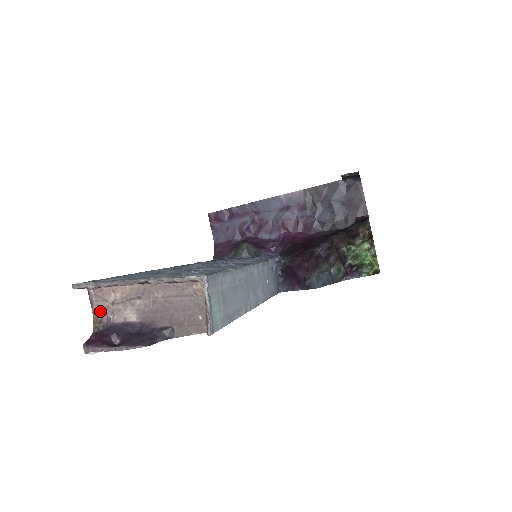
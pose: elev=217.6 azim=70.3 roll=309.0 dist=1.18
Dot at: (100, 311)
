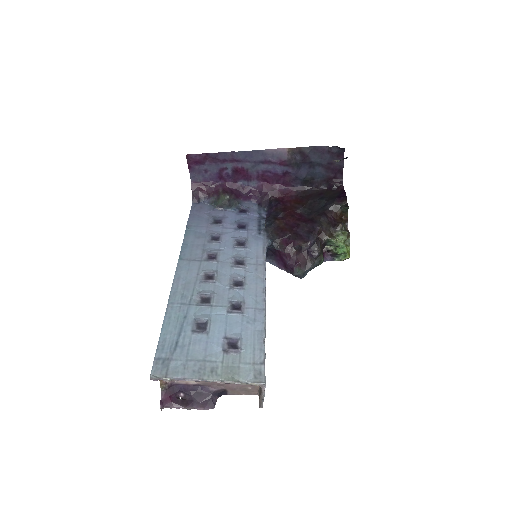
Dot at: occluded
